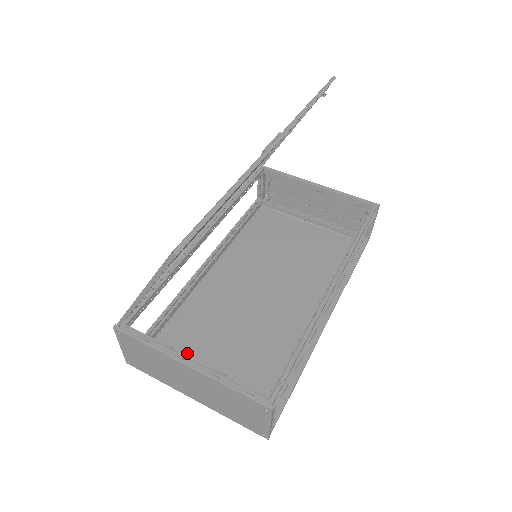
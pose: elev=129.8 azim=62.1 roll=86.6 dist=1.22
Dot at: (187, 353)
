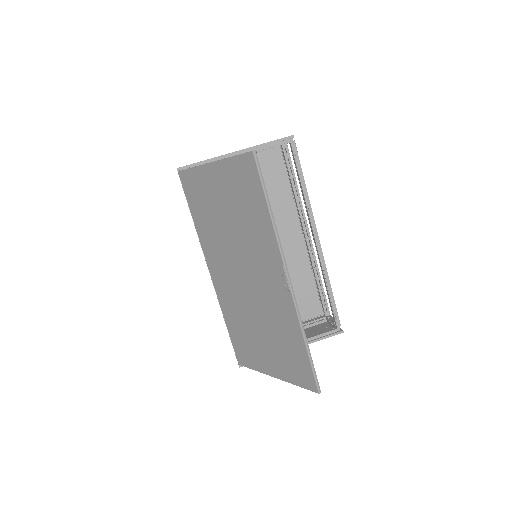
Dot at: occluded
